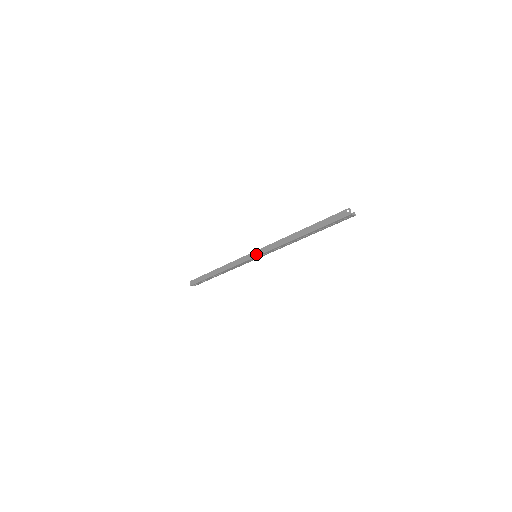
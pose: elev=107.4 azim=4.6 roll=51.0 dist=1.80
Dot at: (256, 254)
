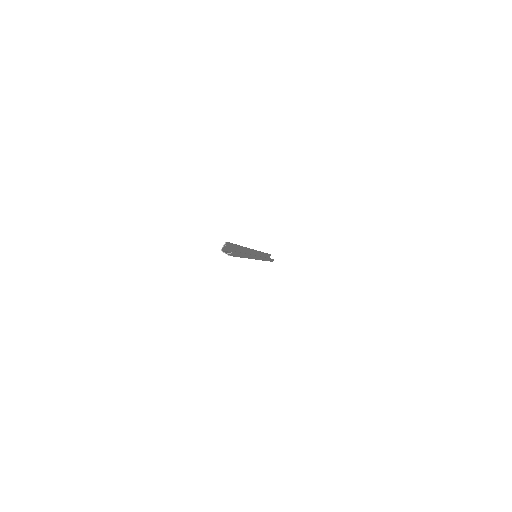
Dot at: (253, 253)
